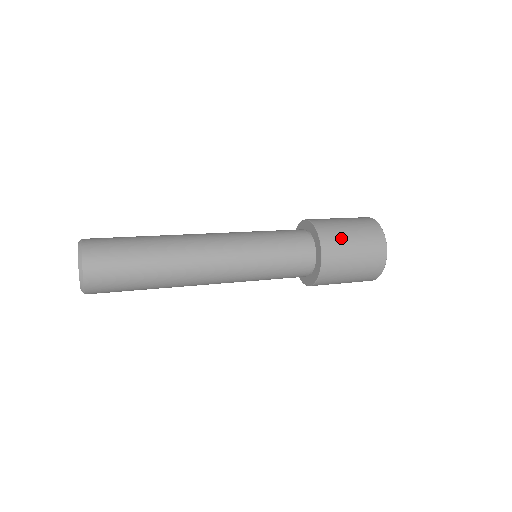
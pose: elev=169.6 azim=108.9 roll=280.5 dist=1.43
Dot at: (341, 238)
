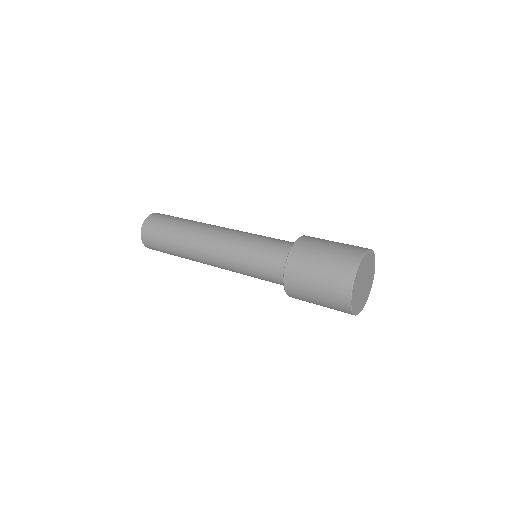
Dot at: (304, 296)
